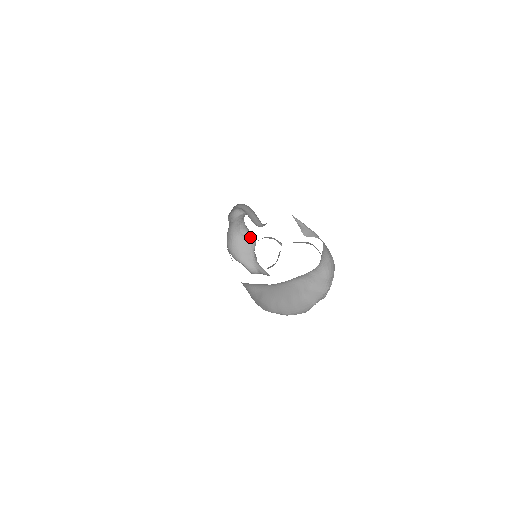
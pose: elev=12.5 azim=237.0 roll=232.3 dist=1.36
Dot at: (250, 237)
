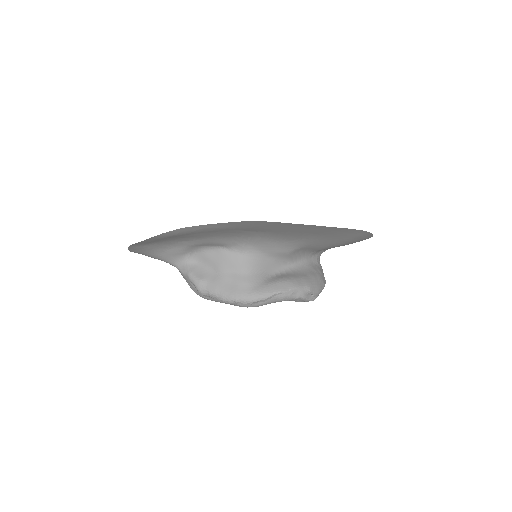
Dot at: occluded
